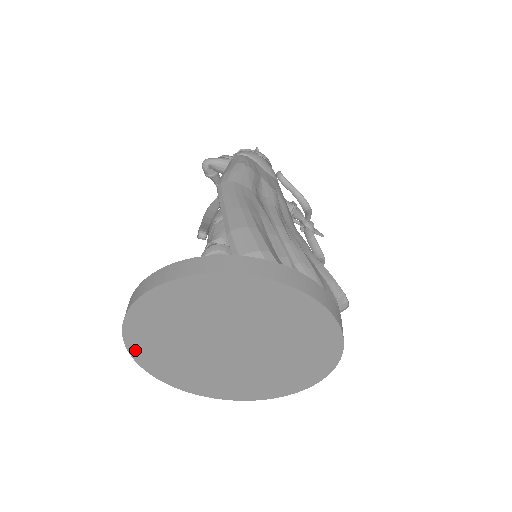
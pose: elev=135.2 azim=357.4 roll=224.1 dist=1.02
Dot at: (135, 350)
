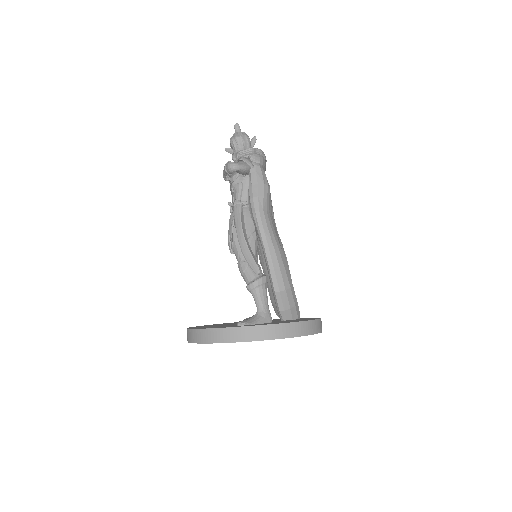
Dot at: occluded
